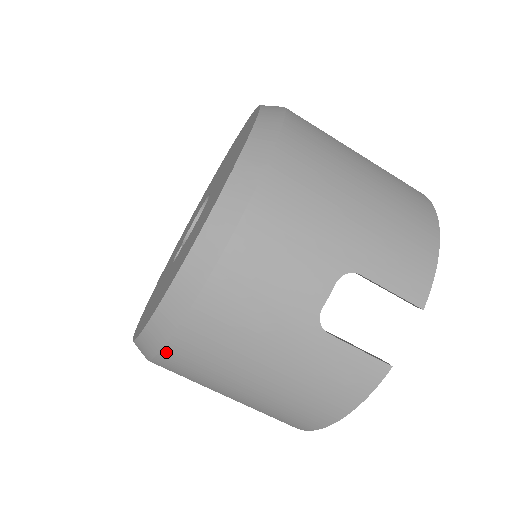
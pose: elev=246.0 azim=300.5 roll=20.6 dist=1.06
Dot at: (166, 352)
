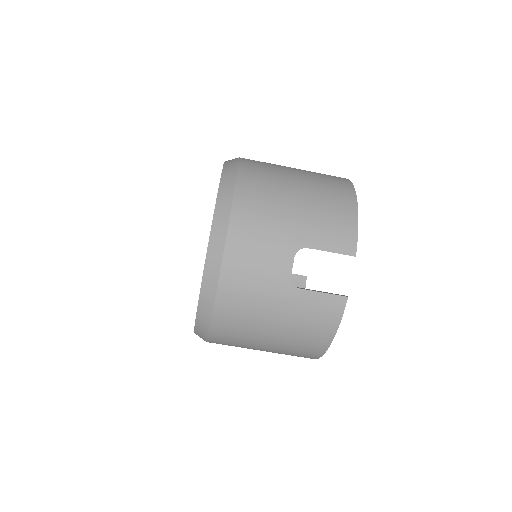
Dot at: (212, 330)
